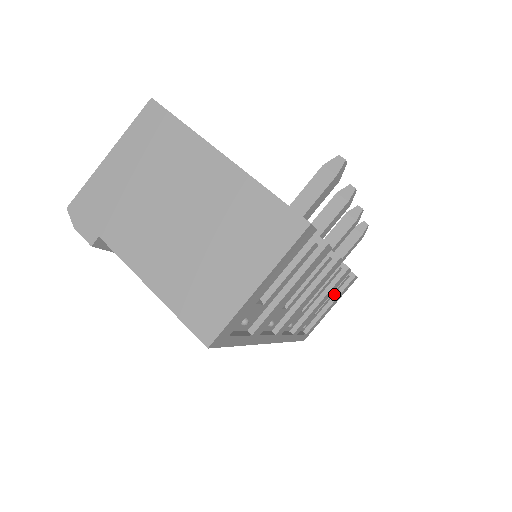
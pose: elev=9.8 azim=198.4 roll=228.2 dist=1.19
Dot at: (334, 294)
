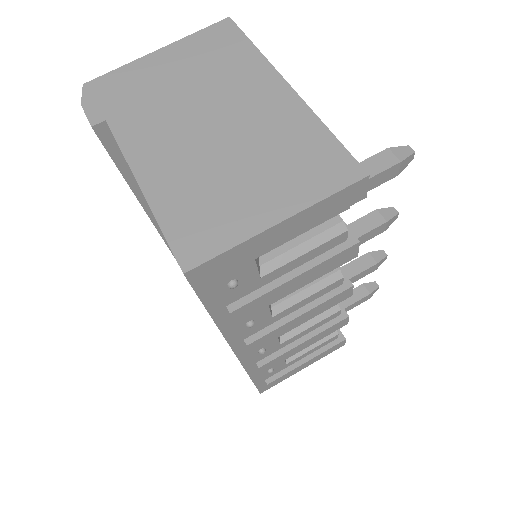
Dot at: (315, 351)
